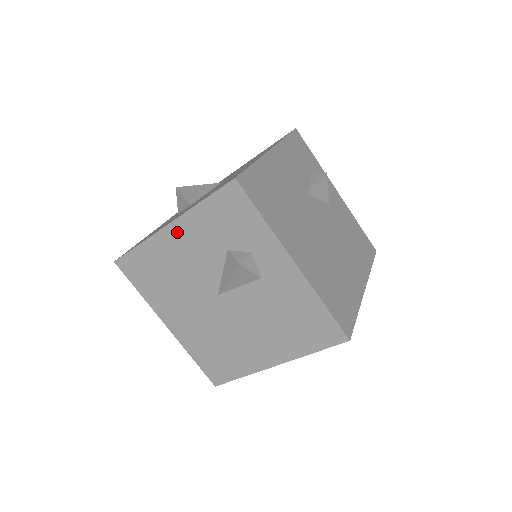
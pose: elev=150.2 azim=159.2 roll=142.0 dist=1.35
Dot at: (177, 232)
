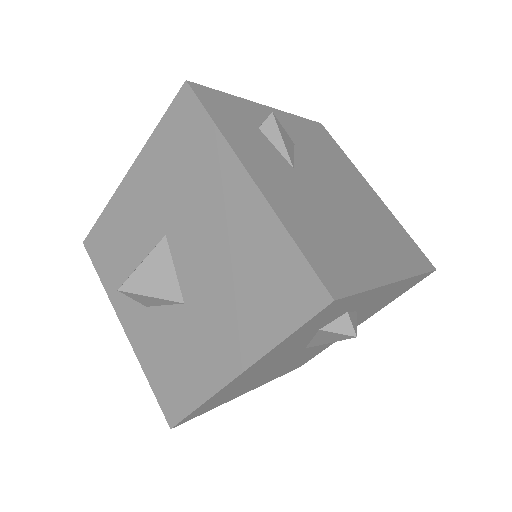
Dot at: (253, 368)
